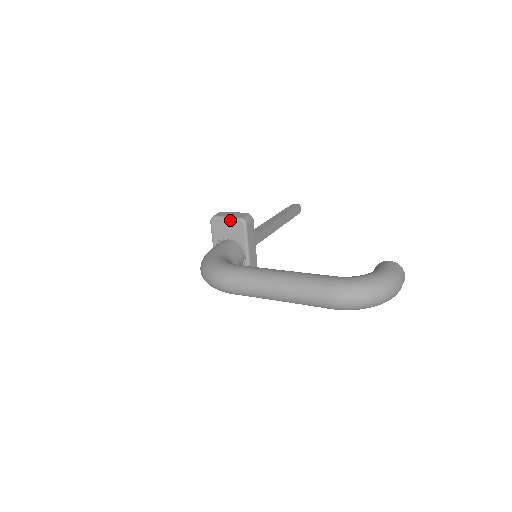
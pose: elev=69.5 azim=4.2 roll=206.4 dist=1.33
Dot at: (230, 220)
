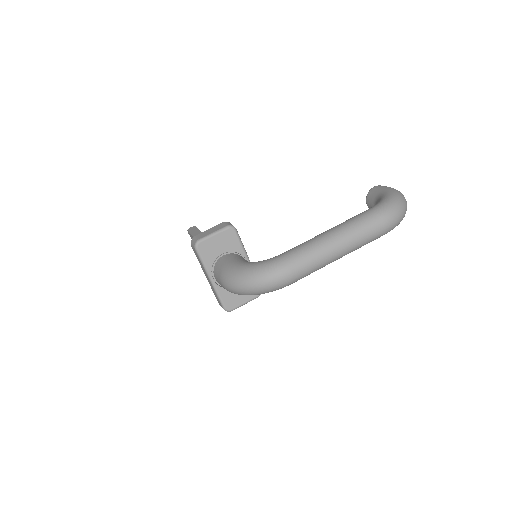
Dot at: (218, 234)
